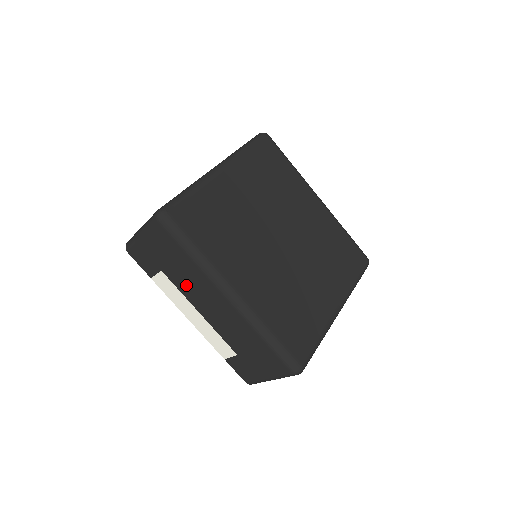
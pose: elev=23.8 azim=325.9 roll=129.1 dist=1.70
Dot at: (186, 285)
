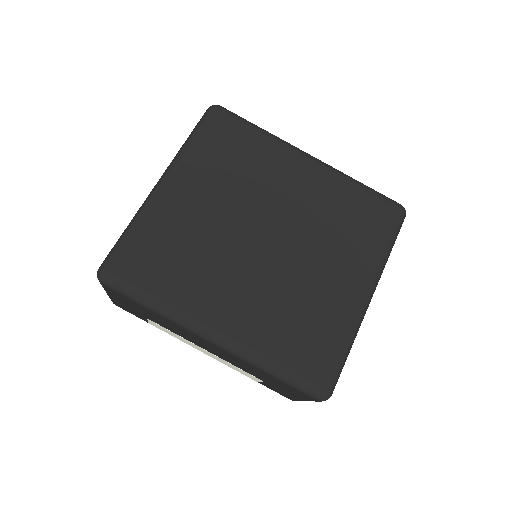
Dot at: (173, 329)
